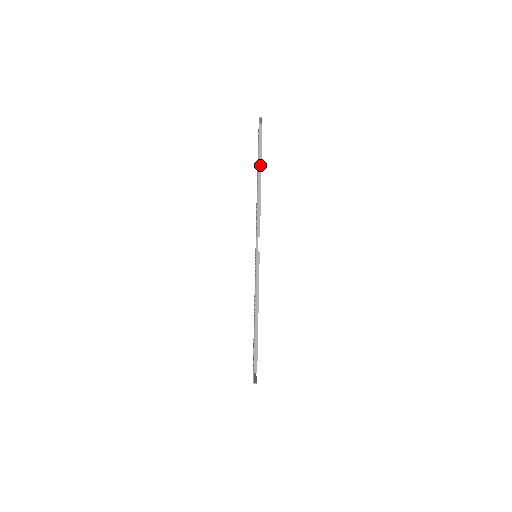
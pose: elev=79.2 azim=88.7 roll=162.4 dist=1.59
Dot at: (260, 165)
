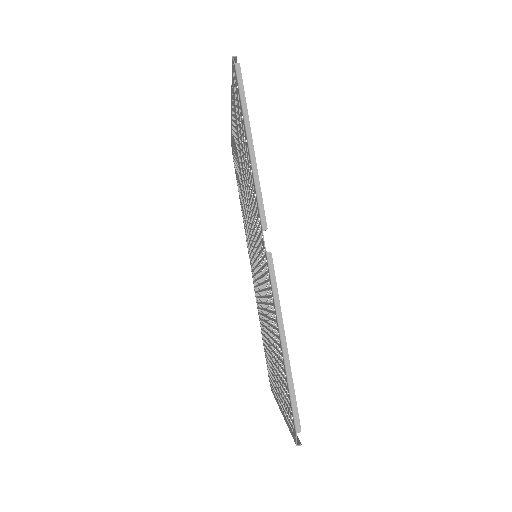
Dot at: (248, 124)
